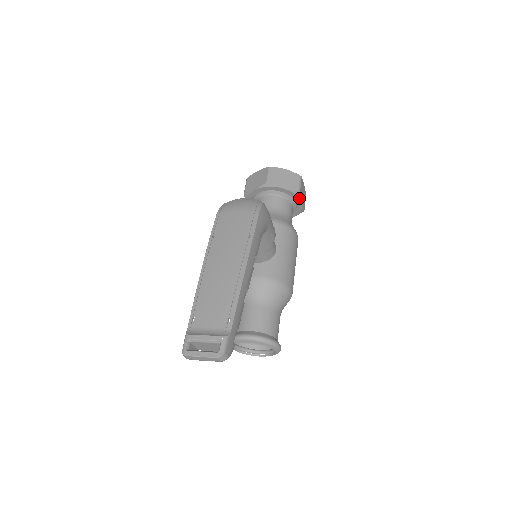
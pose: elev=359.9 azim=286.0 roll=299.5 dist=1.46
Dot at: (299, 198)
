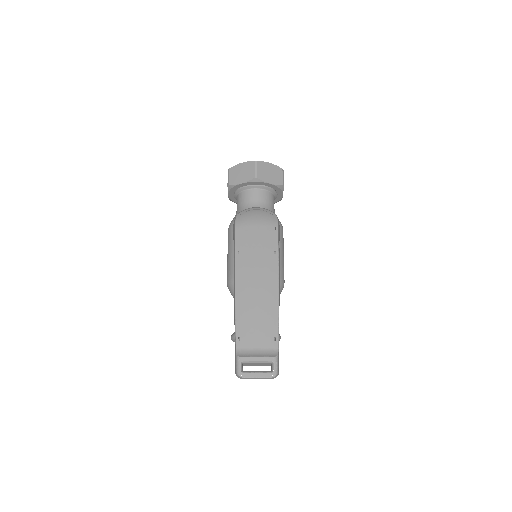
Dot at: (282, 191)
